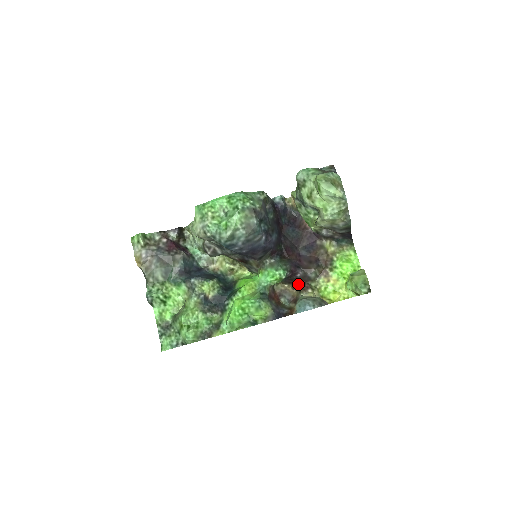
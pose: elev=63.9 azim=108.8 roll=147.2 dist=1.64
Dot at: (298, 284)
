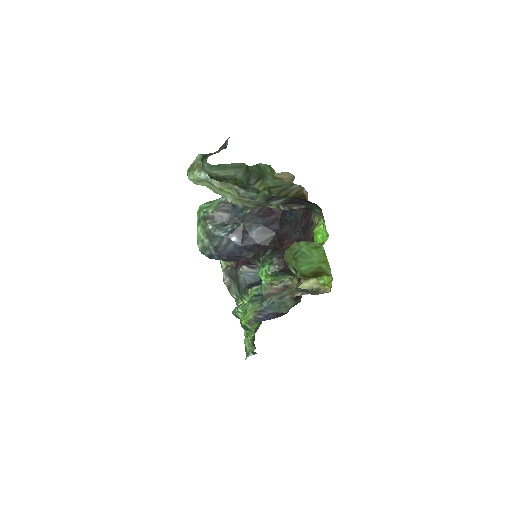
Dot at: occluded
